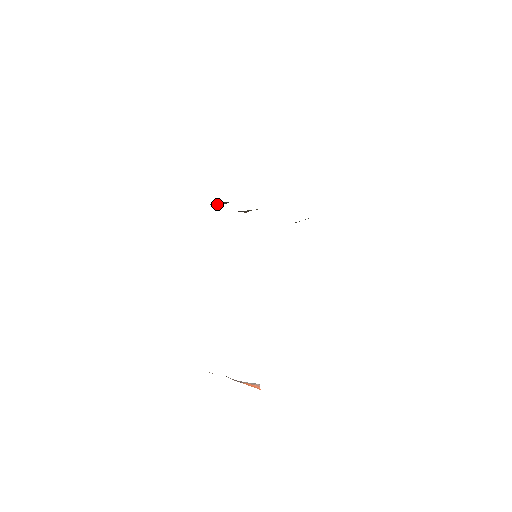
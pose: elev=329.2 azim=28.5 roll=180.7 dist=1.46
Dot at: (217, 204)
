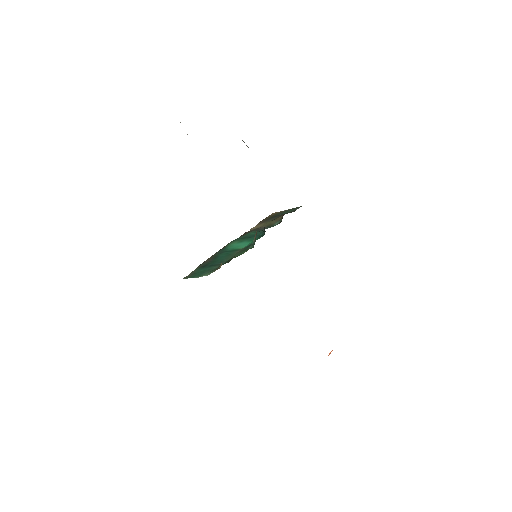
Dot at: occluded
